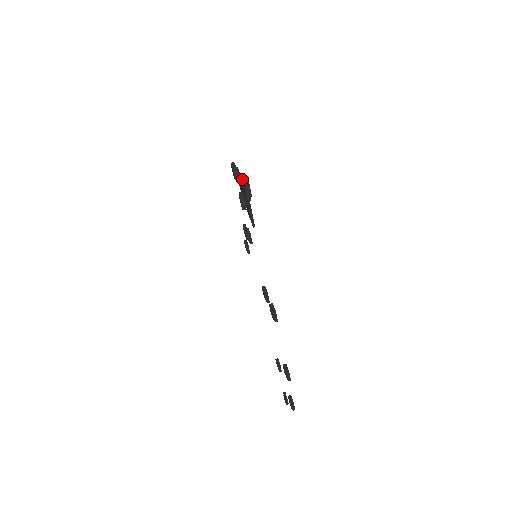
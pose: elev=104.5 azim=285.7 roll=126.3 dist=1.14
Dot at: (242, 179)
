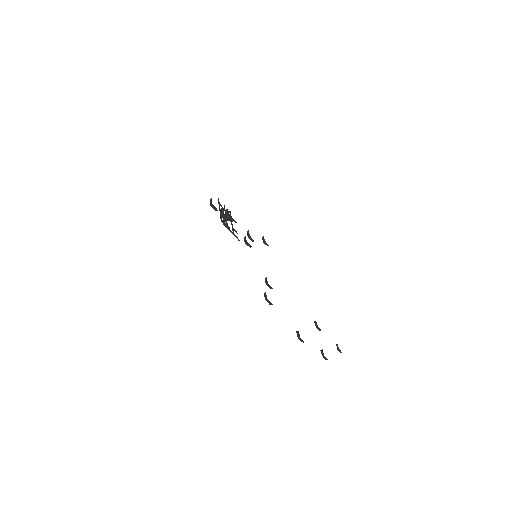
Dot at: (220, 209)
